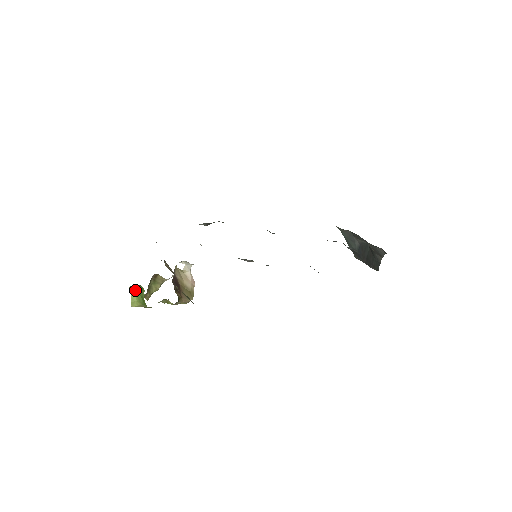
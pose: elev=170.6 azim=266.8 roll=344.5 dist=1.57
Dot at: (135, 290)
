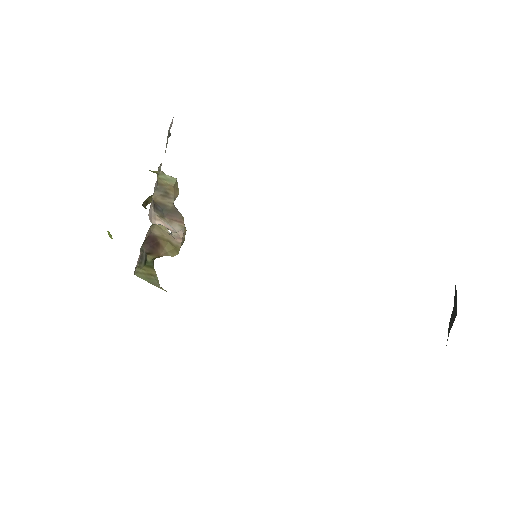
Dot at: occluded
